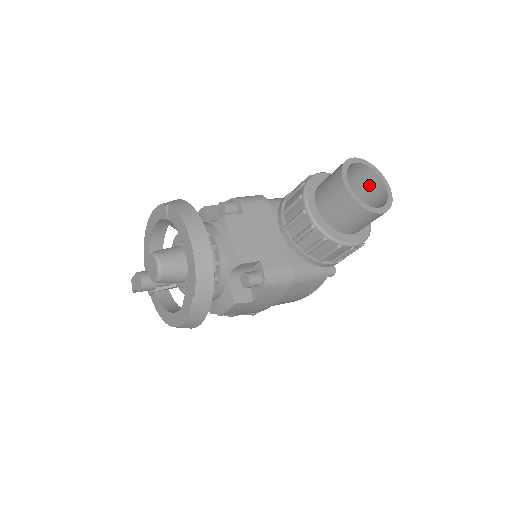
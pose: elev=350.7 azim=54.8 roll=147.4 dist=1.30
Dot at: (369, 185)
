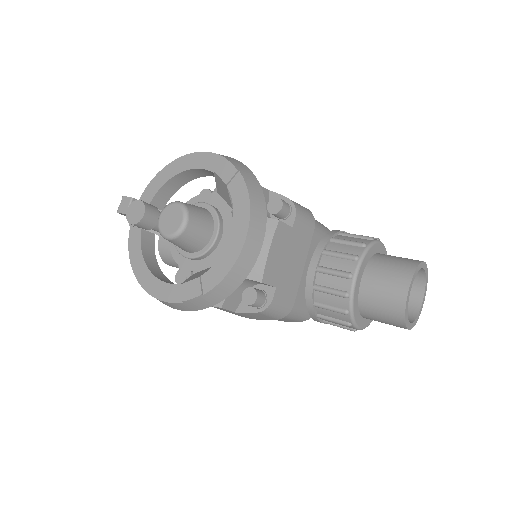
Dot at: occluded
